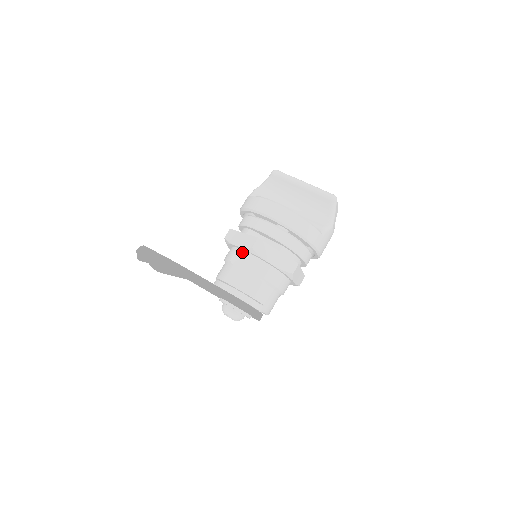
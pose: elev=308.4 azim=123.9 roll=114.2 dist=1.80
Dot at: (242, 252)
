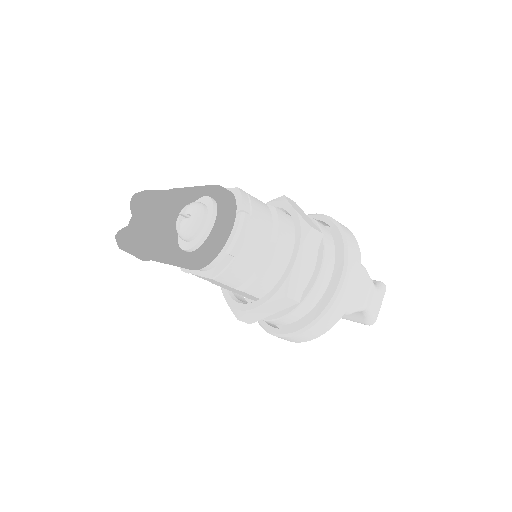
Dot at: occluded
